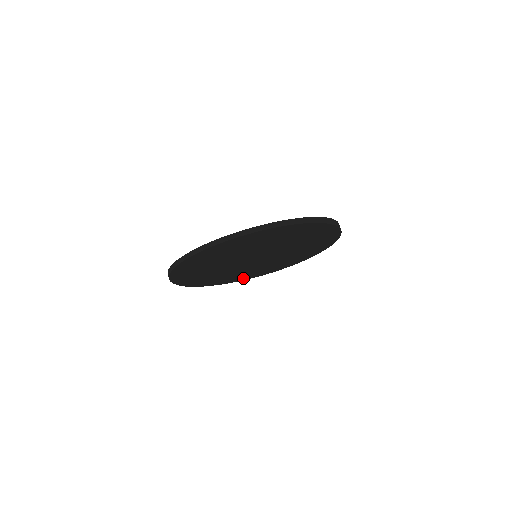
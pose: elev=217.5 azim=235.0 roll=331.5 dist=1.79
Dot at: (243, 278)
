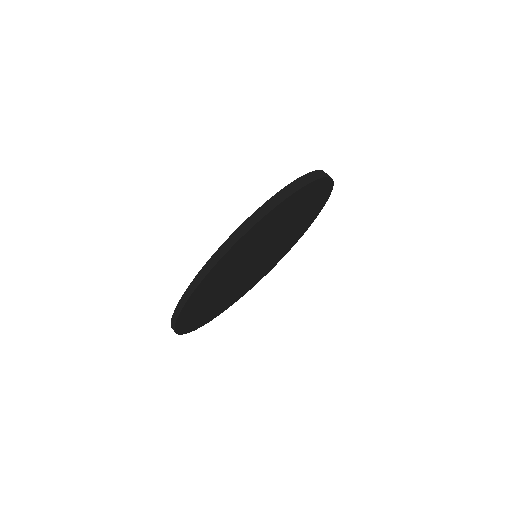
Dot at: (300, 234)
